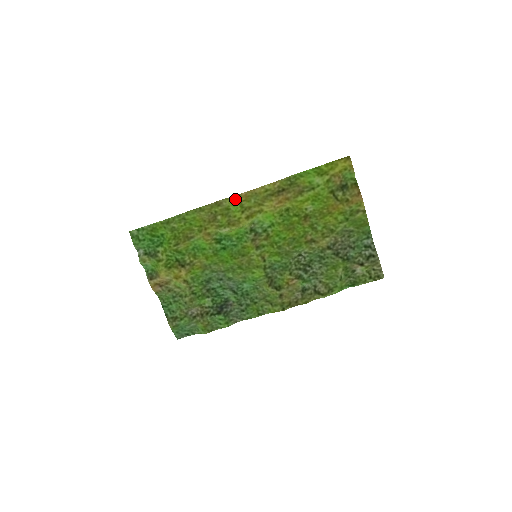
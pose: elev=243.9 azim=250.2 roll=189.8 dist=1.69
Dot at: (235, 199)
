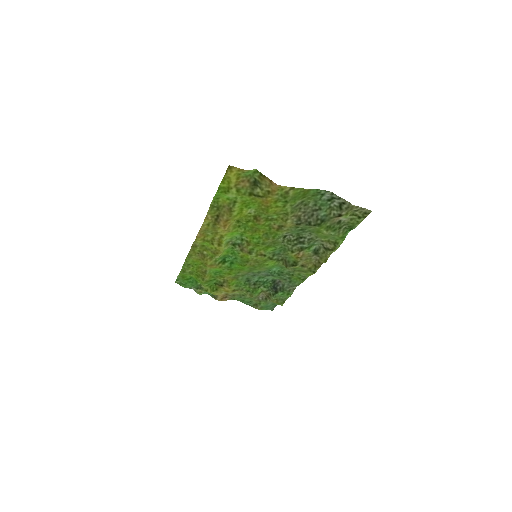
Dot at: (198, 241)
